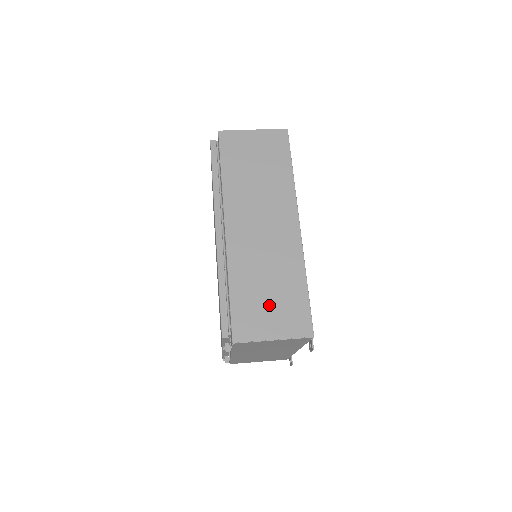
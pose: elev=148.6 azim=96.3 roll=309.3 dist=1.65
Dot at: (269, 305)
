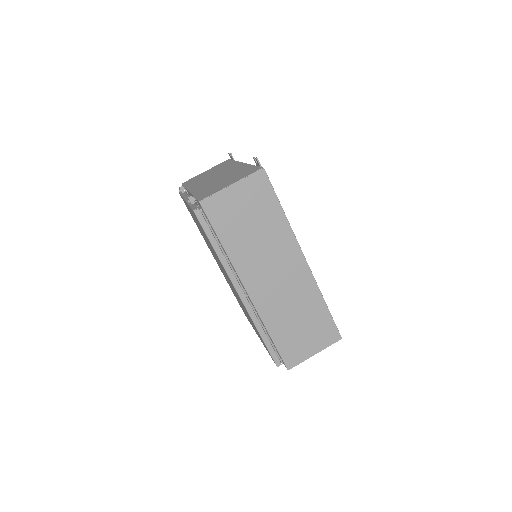
Dot at: (304, 334)
